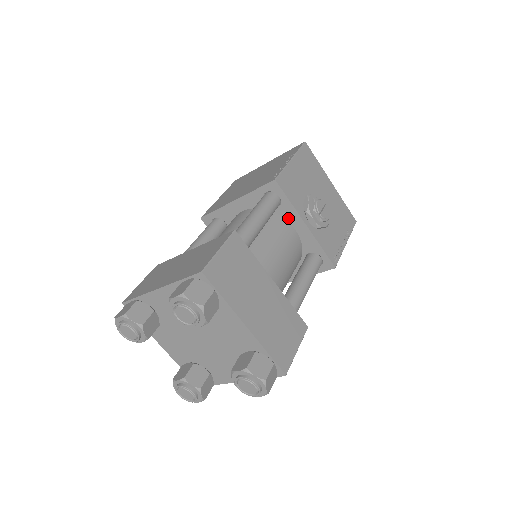
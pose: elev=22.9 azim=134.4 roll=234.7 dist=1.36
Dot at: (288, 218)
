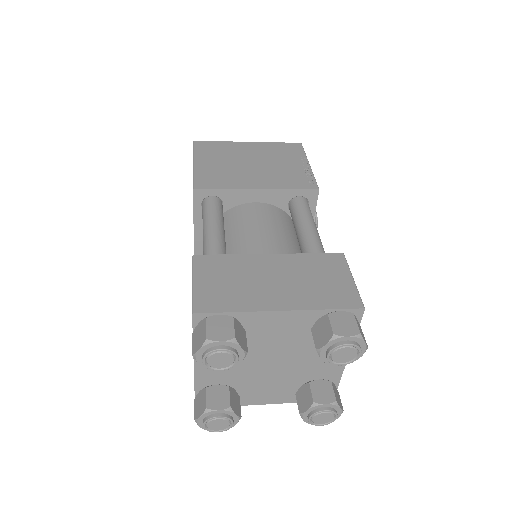
Dot at: occluded
